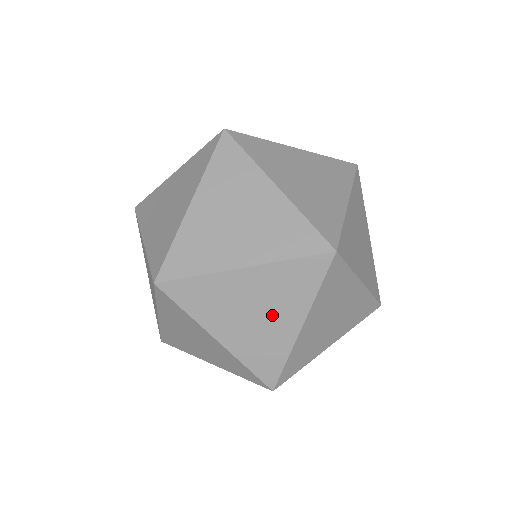
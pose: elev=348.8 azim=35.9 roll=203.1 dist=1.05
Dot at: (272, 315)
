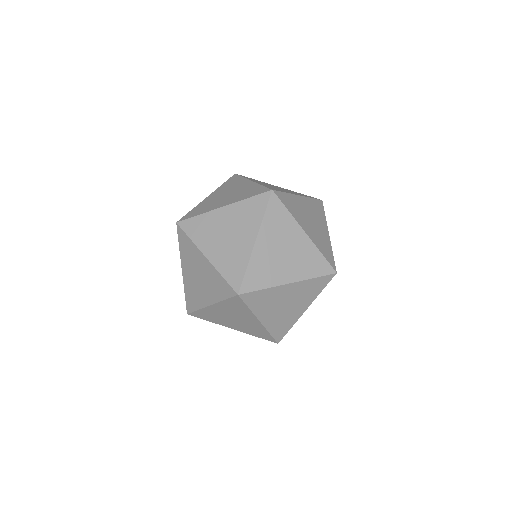
Dot at: (238, 235)
